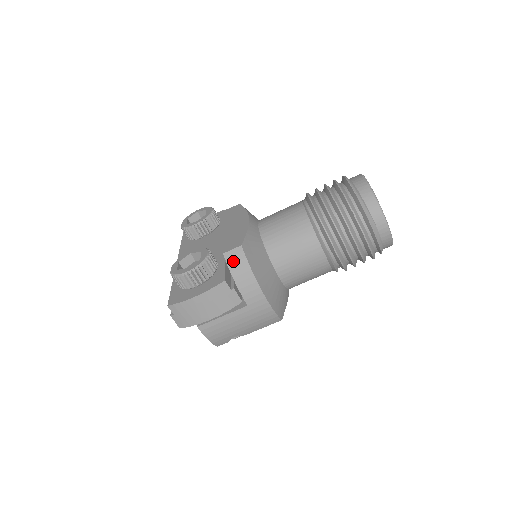
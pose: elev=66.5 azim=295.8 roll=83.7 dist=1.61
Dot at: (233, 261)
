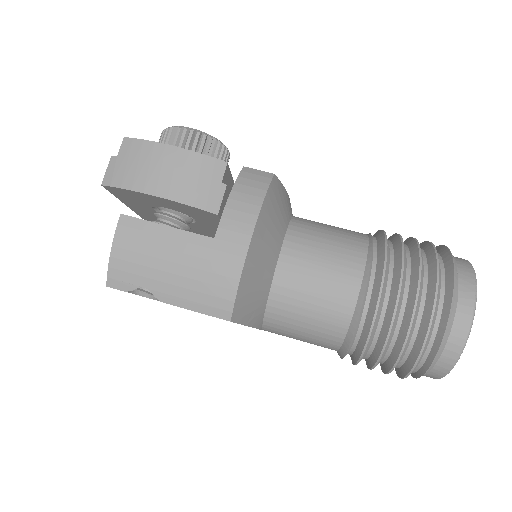
Dot at: (249, 177)
